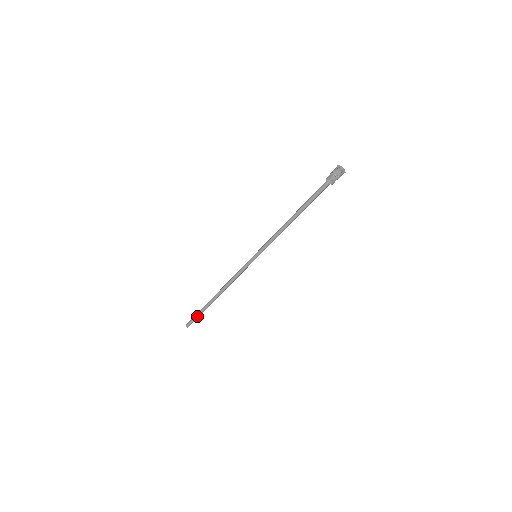
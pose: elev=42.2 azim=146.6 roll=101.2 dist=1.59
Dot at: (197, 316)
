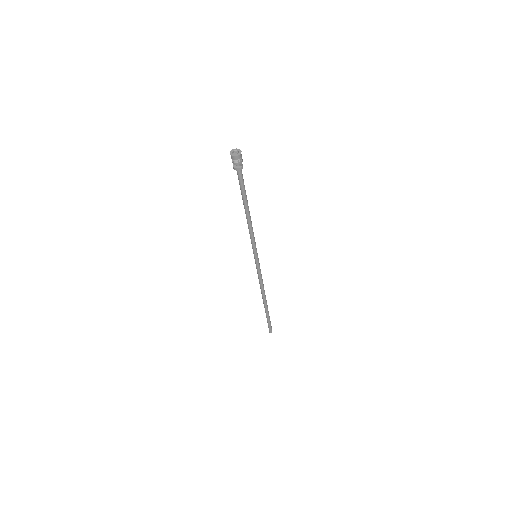
Dot at: (267, 321)
